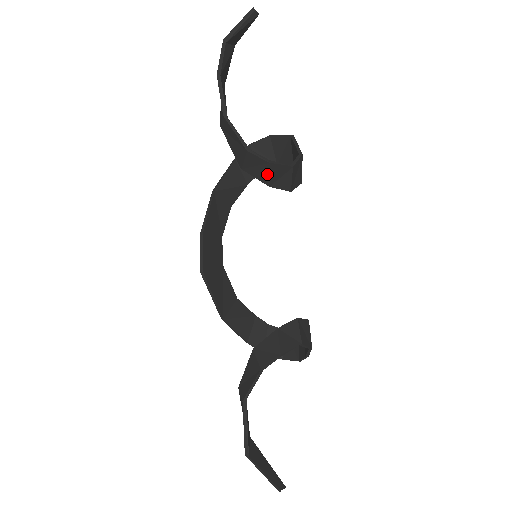
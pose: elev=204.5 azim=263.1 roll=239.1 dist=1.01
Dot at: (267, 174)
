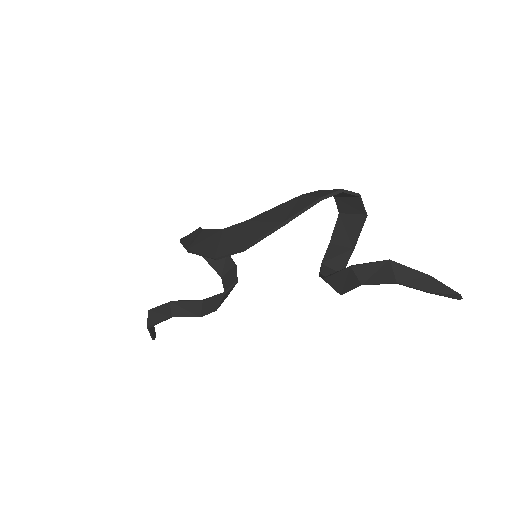
Dot at: occluded
